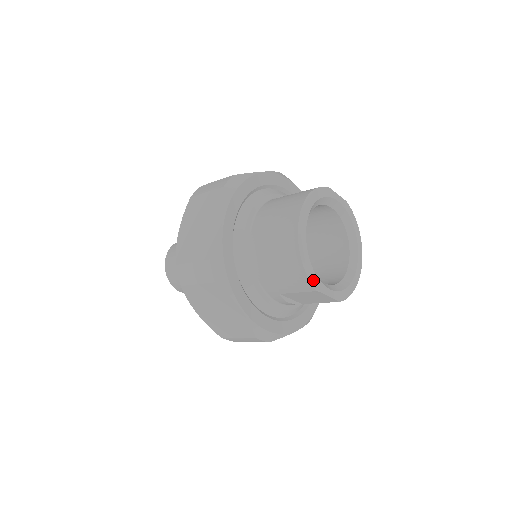
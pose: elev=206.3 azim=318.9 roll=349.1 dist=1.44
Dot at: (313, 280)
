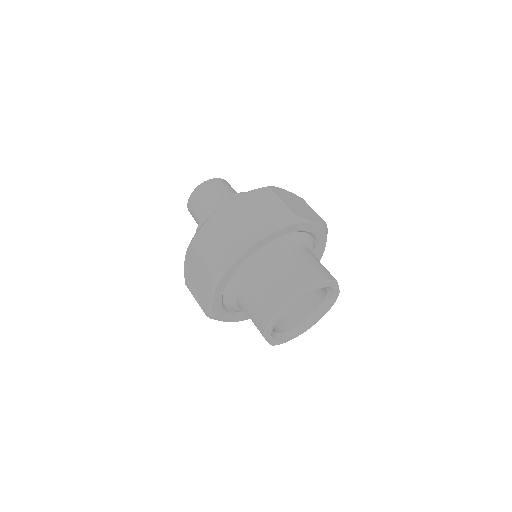
Dot at: (268, 331)
